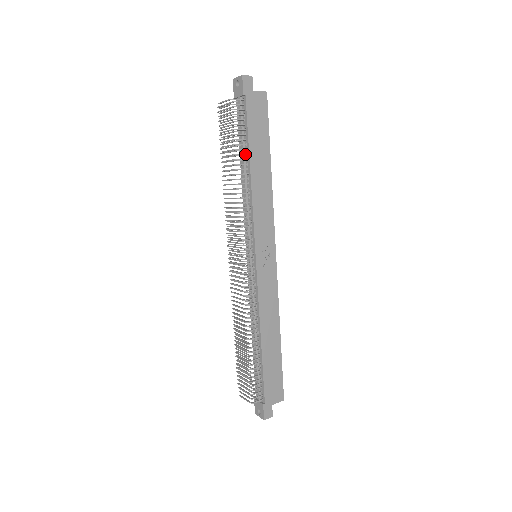
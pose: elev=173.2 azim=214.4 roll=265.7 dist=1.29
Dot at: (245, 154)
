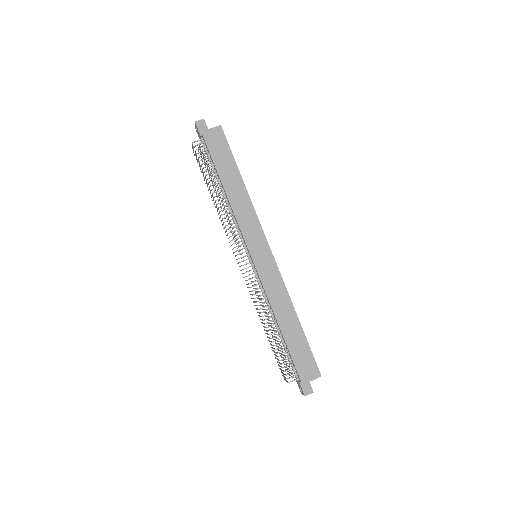
Dot at: (217, 179)
